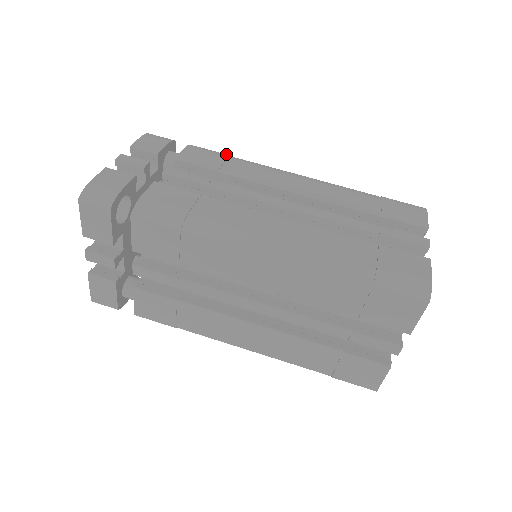
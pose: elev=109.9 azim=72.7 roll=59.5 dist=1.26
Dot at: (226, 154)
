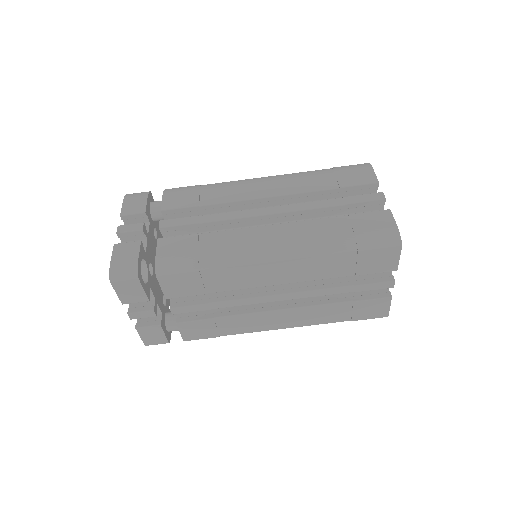
Dot at: (196, 186)
